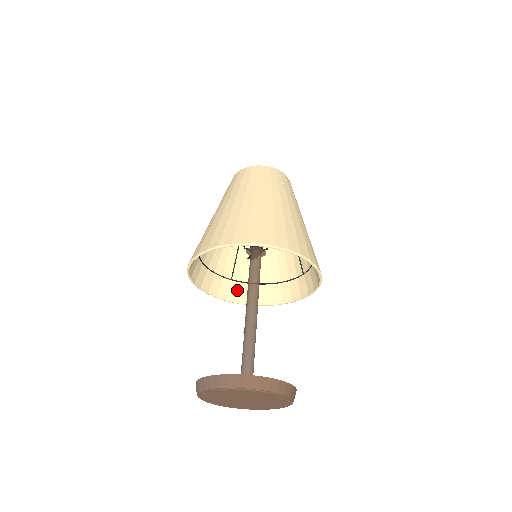
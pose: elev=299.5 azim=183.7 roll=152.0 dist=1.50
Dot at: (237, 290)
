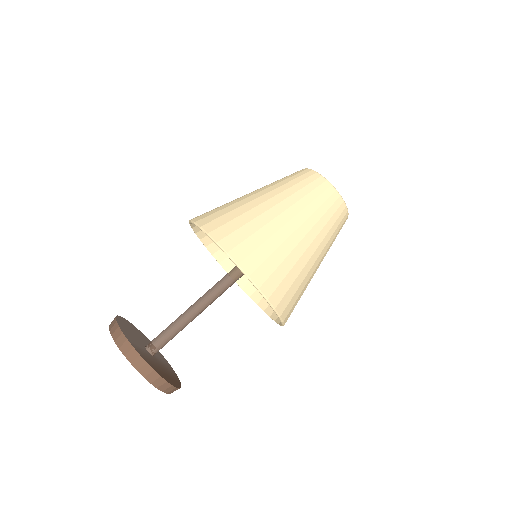
Dot at: occluded
